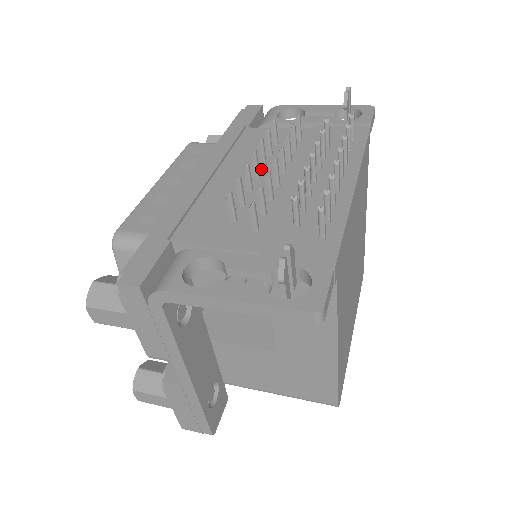
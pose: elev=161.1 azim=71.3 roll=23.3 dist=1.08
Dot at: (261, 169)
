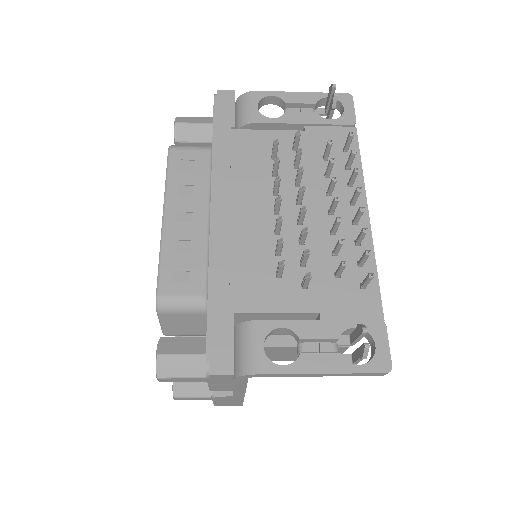
Dot at: occluded
